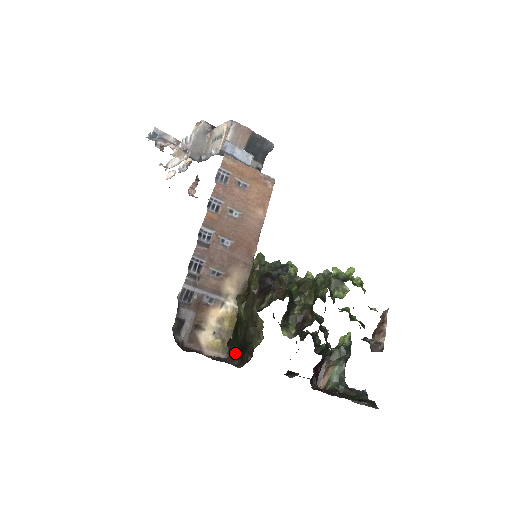
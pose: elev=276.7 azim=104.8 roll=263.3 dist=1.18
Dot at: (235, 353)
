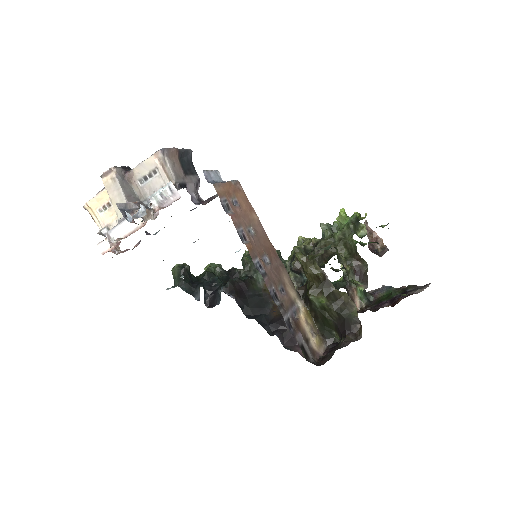
Dot at: (331, 335)
